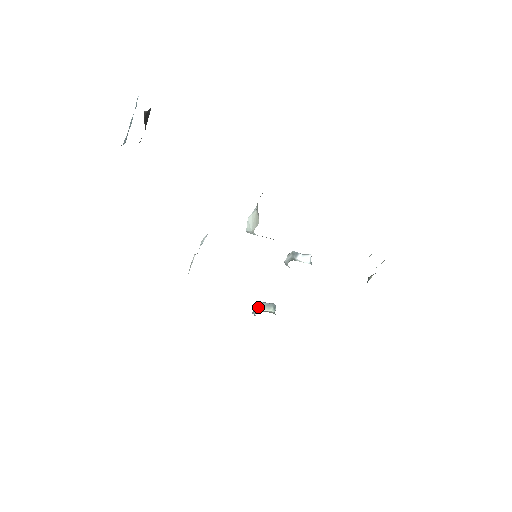
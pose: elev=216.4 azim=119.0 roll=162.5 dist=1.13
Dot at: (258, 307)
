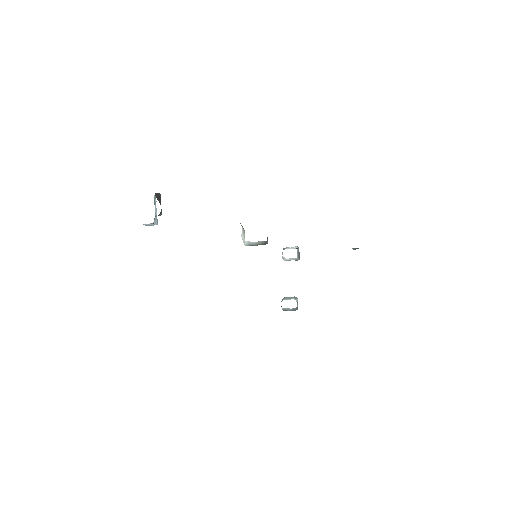
Dot at: (282, 300)
